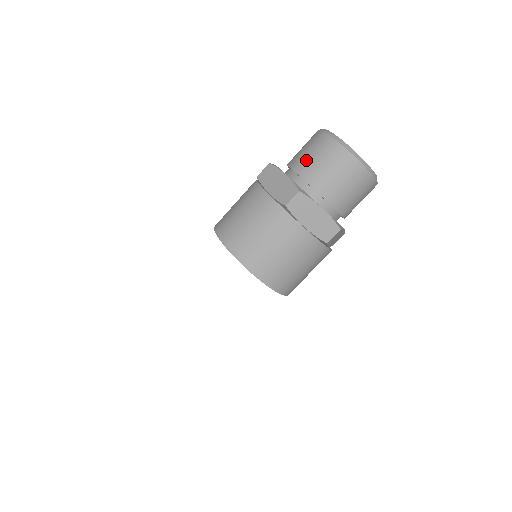
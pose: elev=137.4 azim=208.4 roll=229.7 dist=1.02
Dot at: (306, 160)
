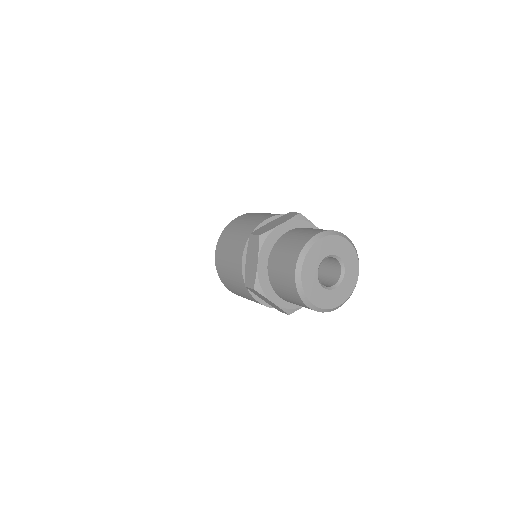
Dot at: (276, 266)
